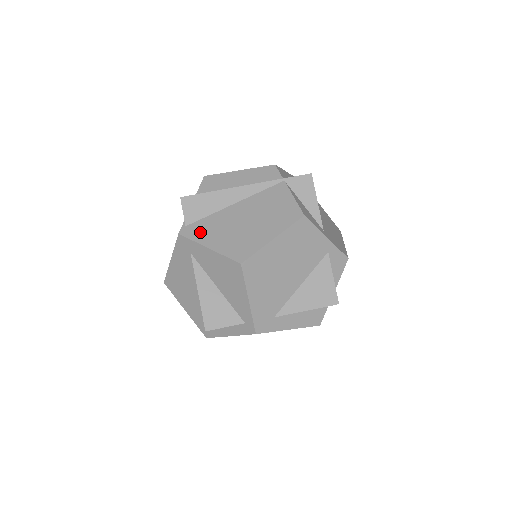
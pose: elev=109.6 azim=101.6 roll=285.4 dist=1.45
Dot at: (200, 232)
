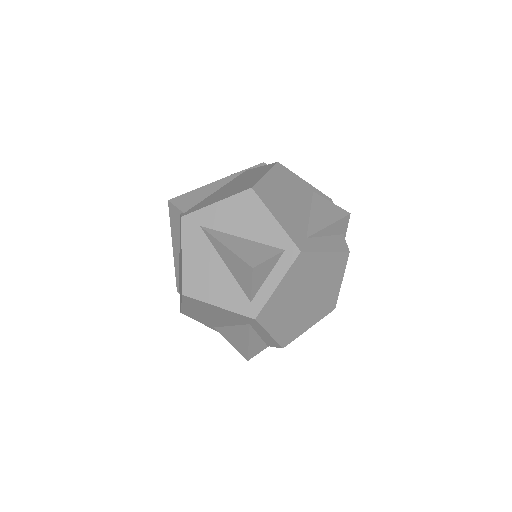
Dot at: (200, 206)
